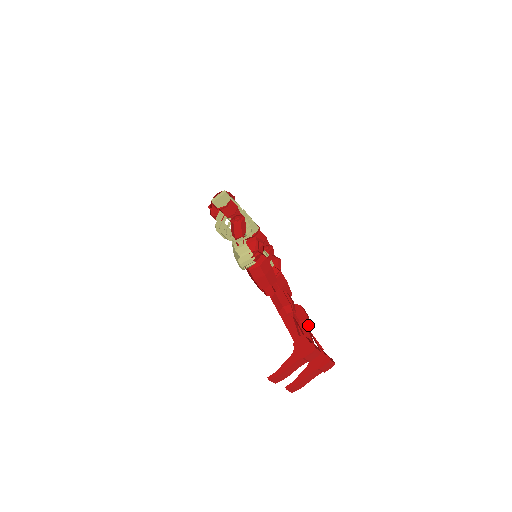
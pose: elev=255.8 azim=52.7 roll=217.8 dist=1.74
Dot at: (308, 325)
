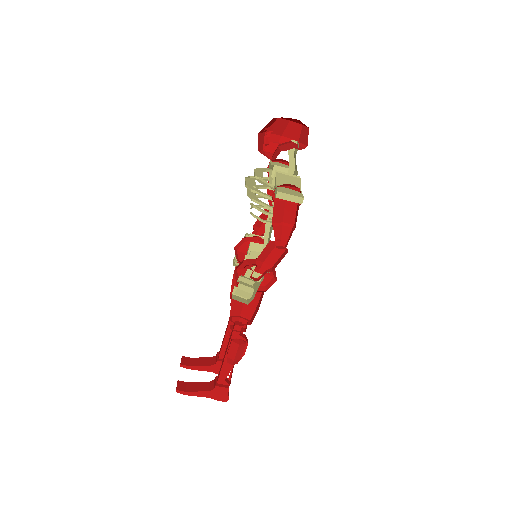
Dot at: occluded
